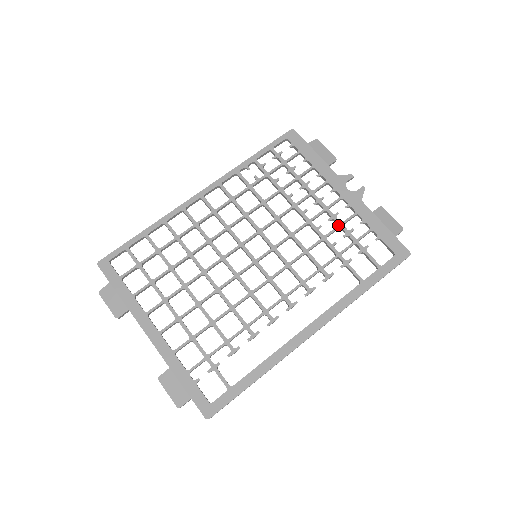
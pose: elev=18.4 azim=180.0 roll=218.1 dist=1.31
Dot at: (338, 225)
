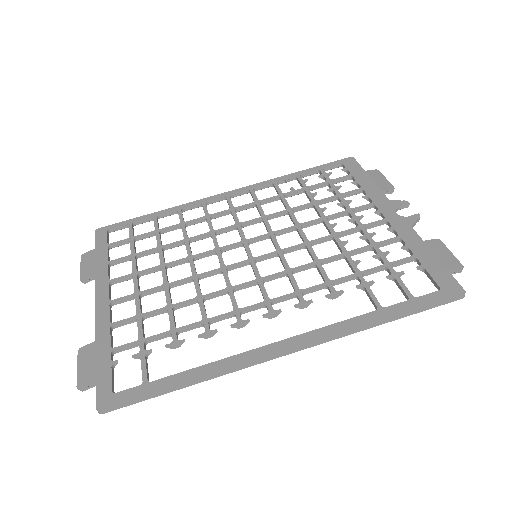
Dot at: (370, 244)
